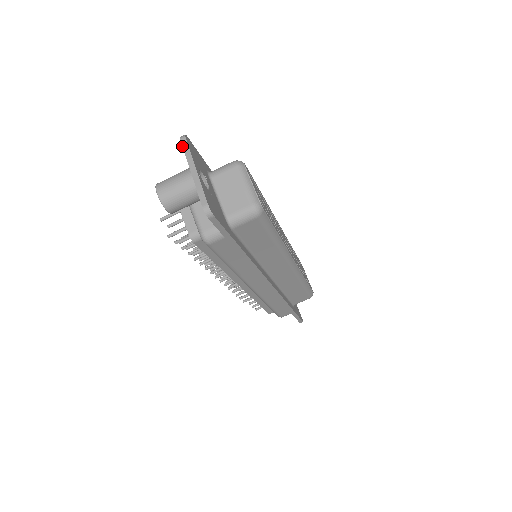
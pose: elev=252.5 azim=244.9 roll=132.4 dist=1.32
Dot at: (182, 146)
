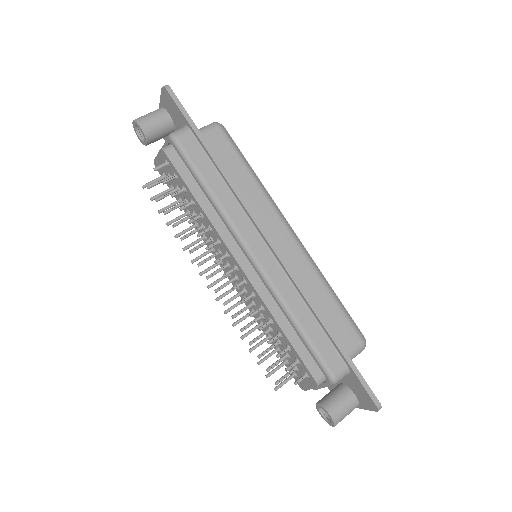
Dot at: occluded
